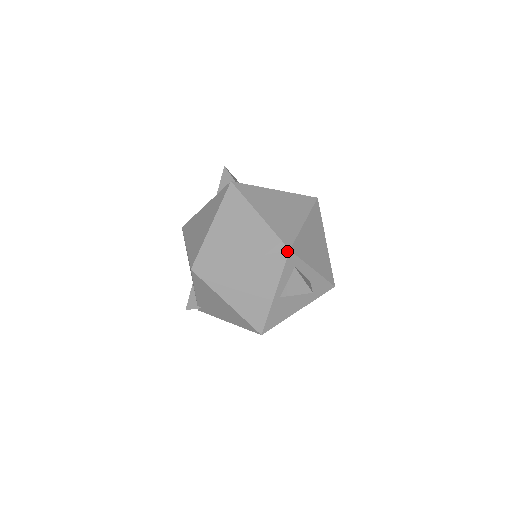
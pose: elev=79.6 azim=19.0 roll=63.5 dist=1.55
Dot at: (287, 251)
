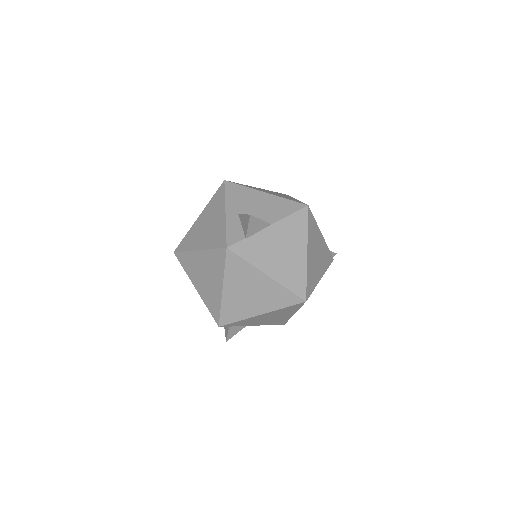
Dot at: (218, 325)
